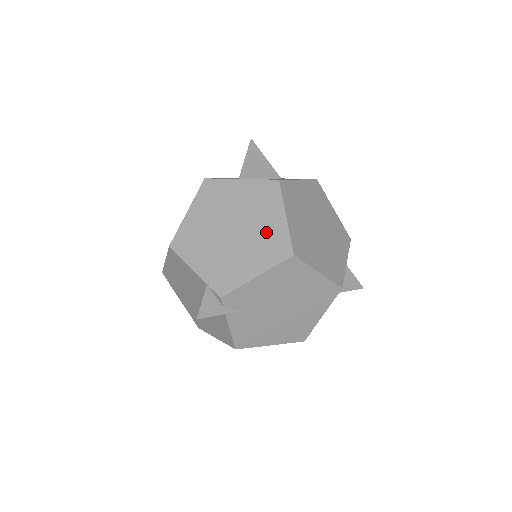
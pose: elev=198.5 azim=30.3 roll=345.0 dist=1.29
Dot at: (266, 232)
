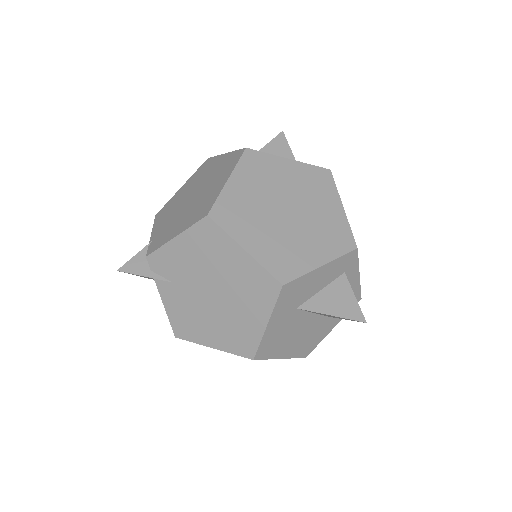
Dot at: (207, 196)
